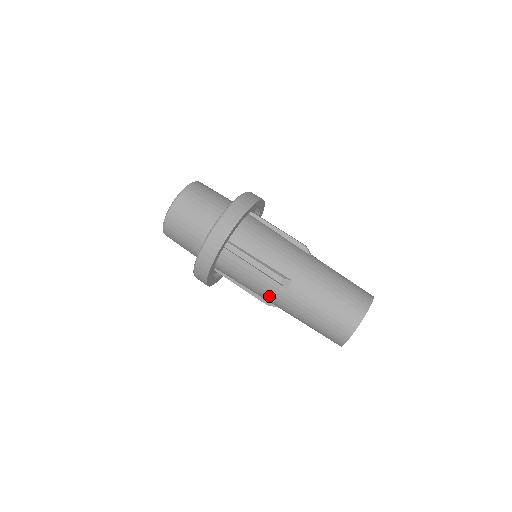
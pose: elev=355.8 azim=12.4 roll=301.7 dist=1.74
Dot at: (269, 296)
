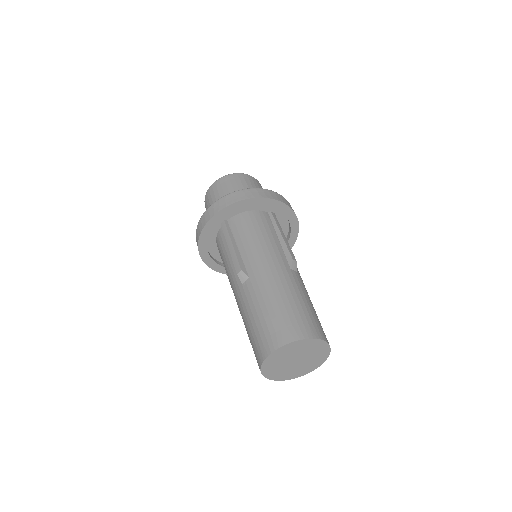
Dot at: (233, 289)
